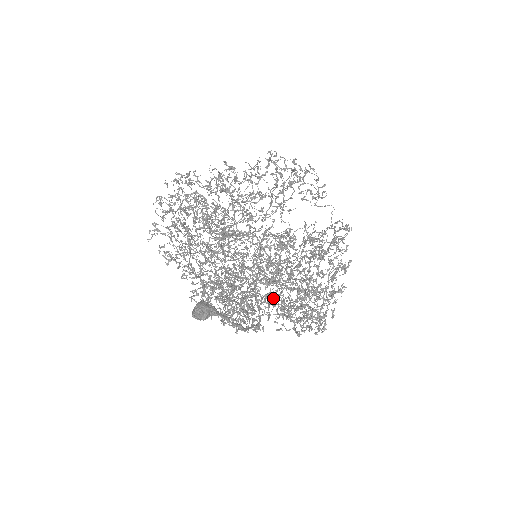
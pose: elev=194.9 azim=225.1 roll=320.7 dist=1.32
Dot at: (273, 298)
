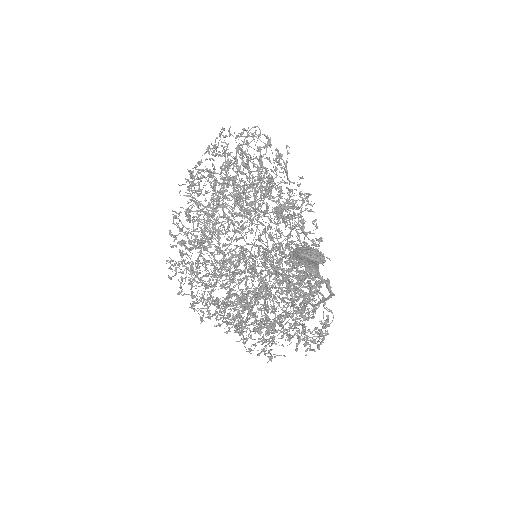
Dot at: occluded
